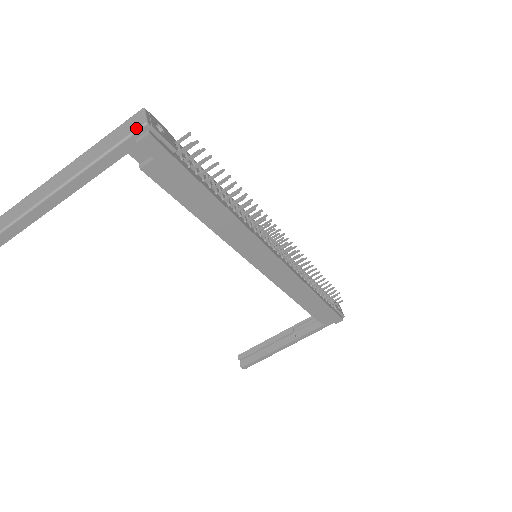
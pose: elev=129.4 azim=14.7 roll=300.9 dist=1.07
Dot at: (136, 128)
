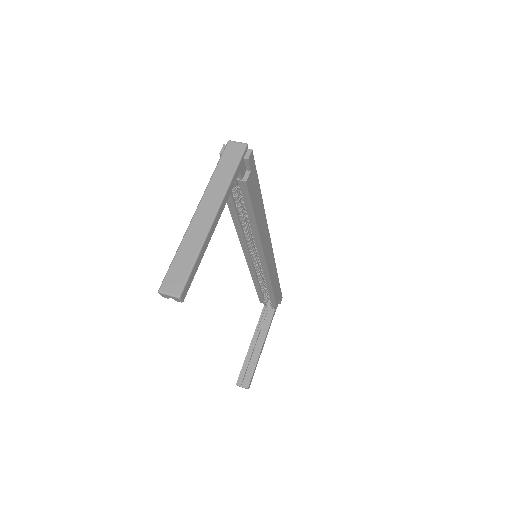
Dot at: (243, 150)
